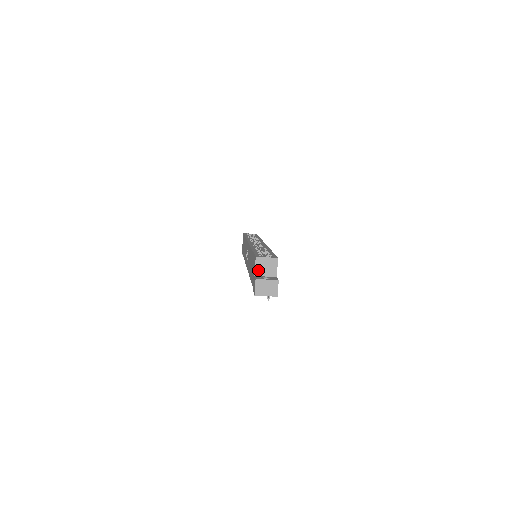
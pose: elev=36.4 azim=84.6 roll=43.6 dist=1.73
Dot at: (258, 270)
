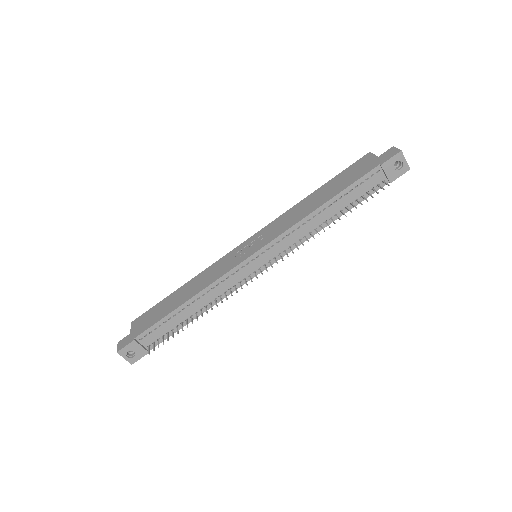
Dot at: occluded
